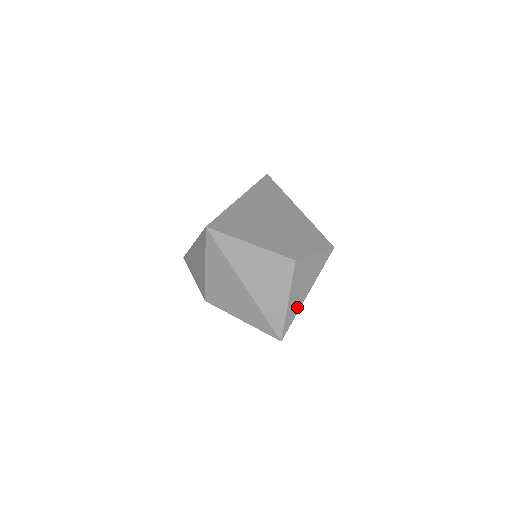
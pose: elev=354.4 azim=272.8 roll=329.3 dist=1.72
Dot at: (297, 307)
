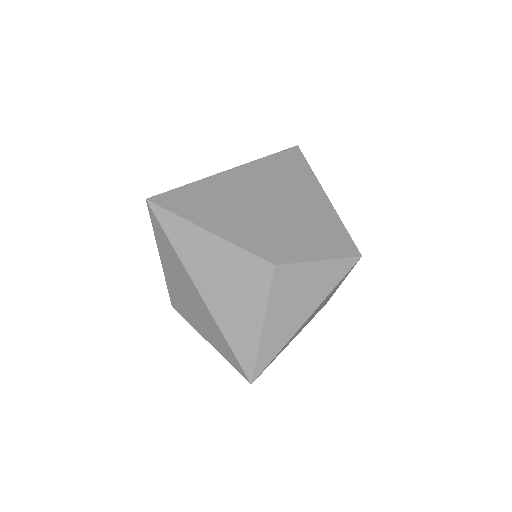
Dot at: (283, 338)
